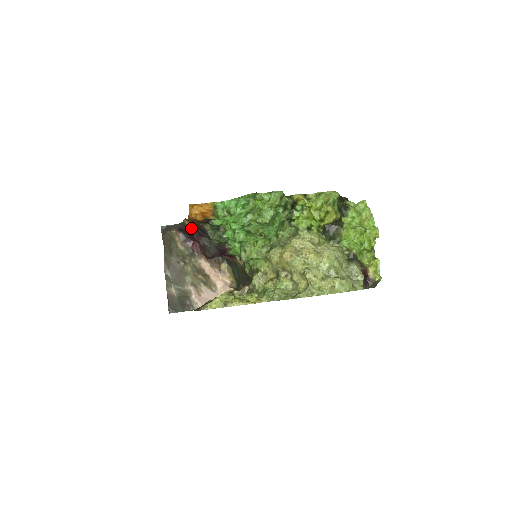
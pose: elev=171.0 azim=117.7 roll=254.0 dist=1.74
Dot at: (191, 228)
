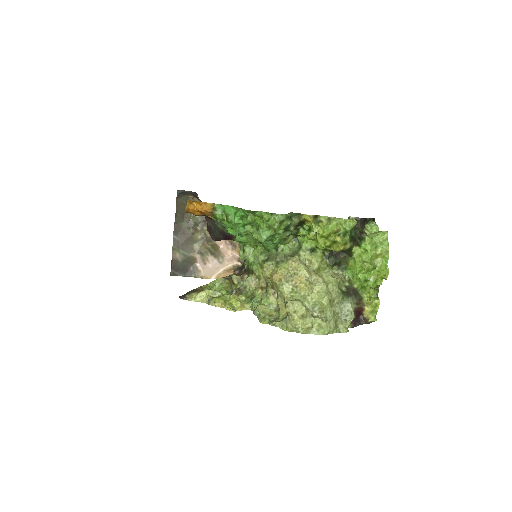
Dot at: occluded
